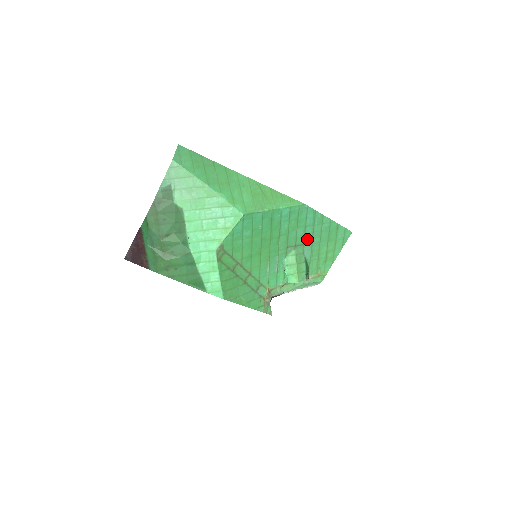
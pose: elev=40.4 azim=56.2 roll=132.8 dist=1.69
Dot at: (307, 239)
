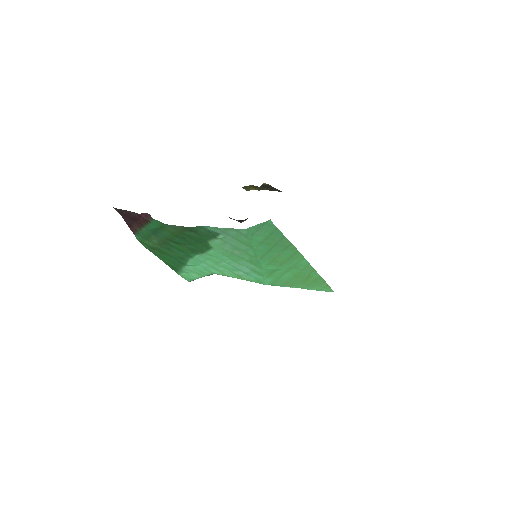
Dot at: occluded
